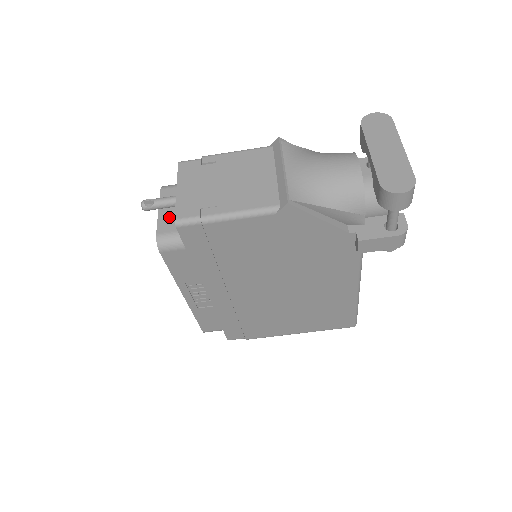
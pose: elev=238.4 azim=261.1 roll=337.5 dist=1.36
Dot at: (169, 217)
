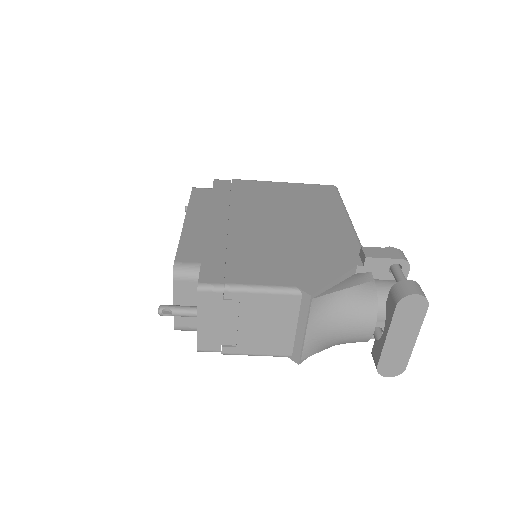
Dot at: occluded
